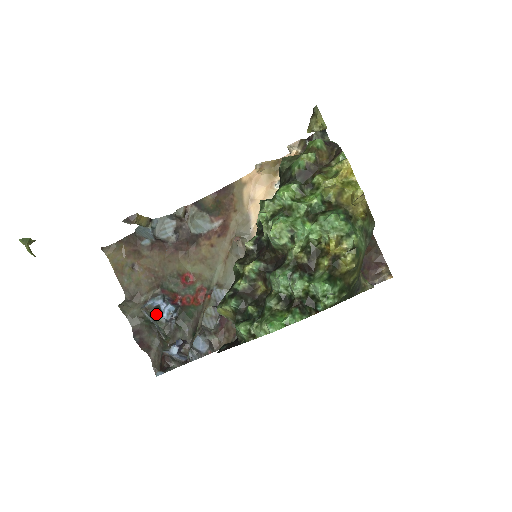
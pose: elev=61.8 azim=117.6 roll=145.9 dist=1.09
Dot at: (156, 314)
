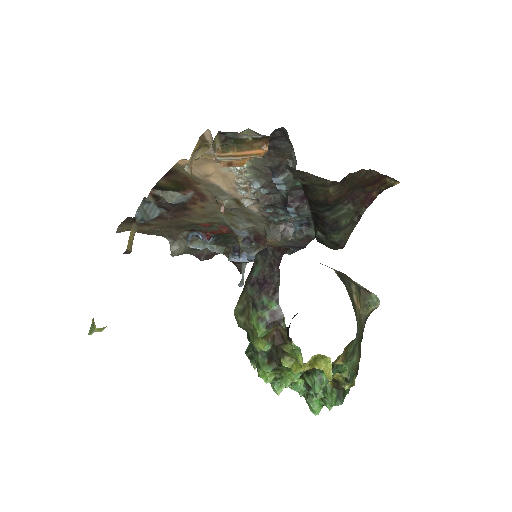
Dot at: (201, 239)
